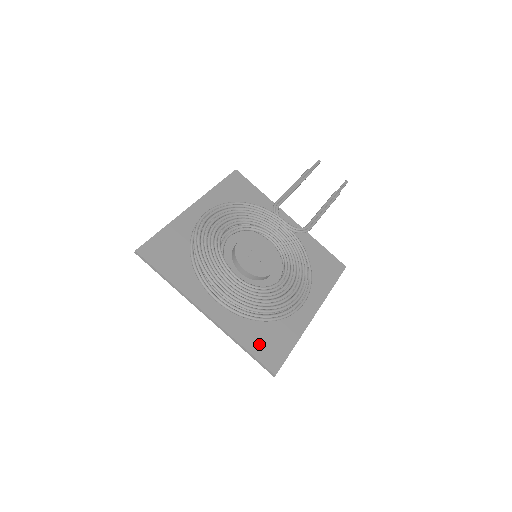
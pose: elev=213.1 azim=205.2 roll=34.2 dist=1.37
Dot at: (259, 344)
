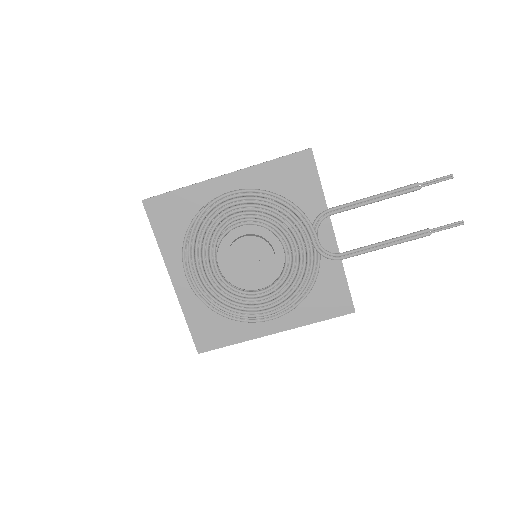
Dot at: (201, 326)
